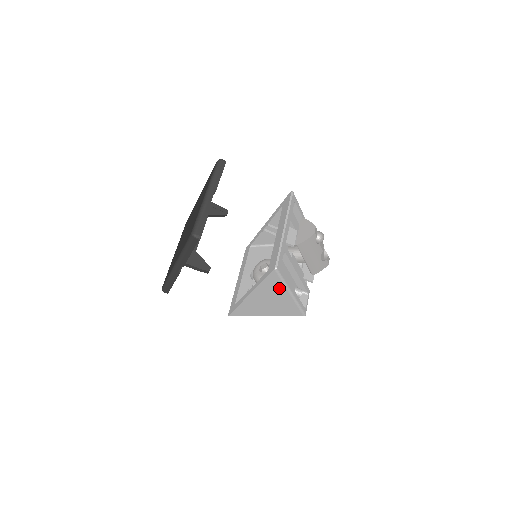
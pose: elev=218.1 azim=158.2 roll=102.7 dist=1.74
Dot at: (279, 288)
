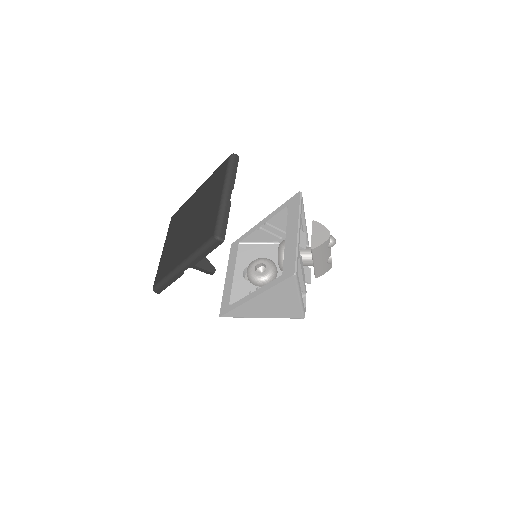
Dot at: (290, 292)
